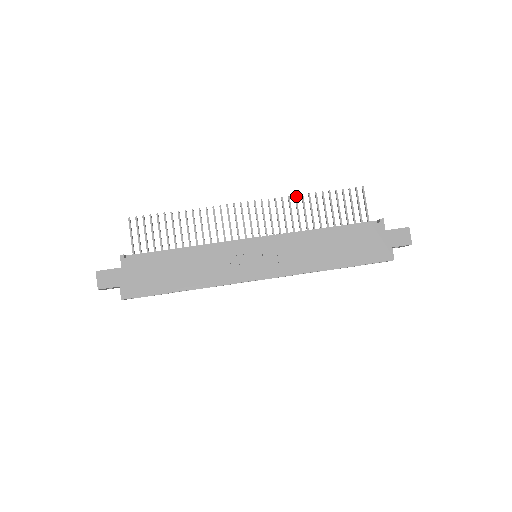
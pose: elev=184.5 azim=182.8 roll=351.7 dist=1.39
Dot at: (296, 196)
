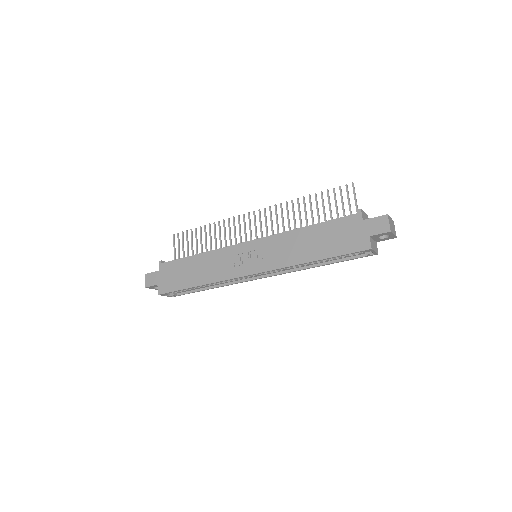
Dot at: (292, 200)
